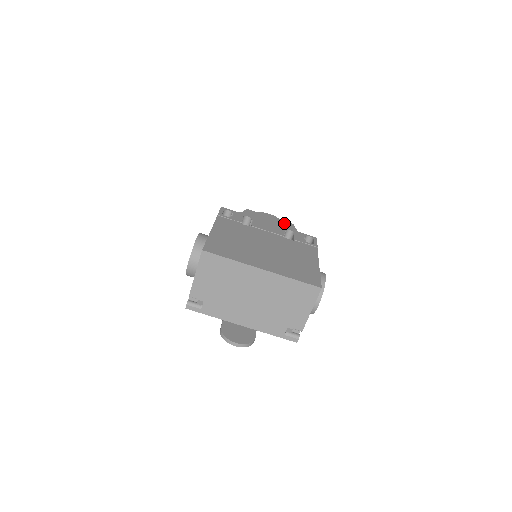
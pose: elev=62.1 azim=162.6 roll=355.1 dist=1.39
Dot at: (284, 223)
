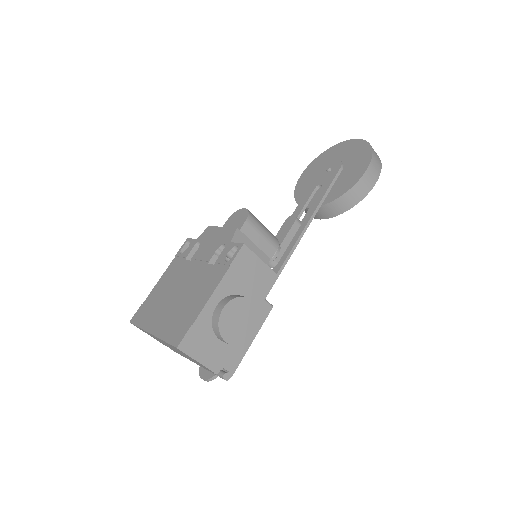
Dot at: (227, 232)
